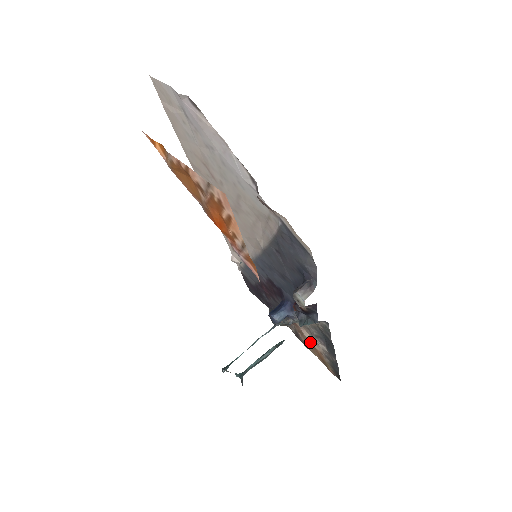
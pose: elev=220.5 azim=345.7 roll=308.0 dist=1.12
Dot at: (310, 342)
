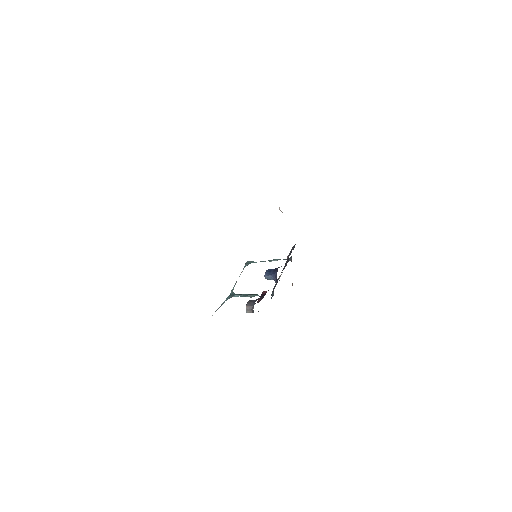
Dot at: occluded
